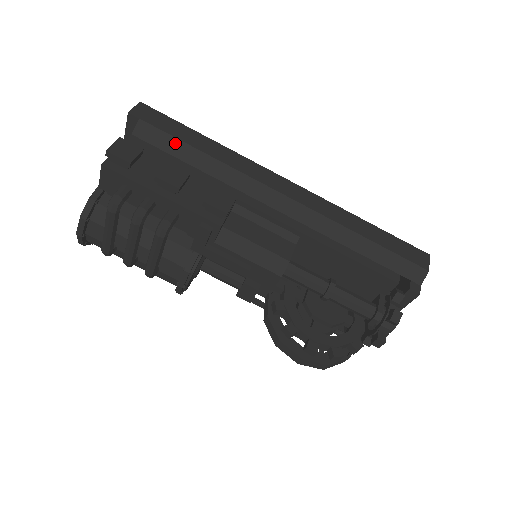
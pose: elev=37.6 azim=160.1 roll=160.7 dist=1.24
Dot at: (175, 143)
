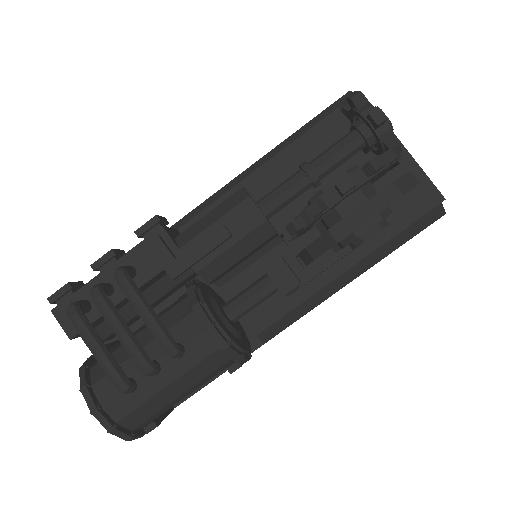
Dot at: occluded
